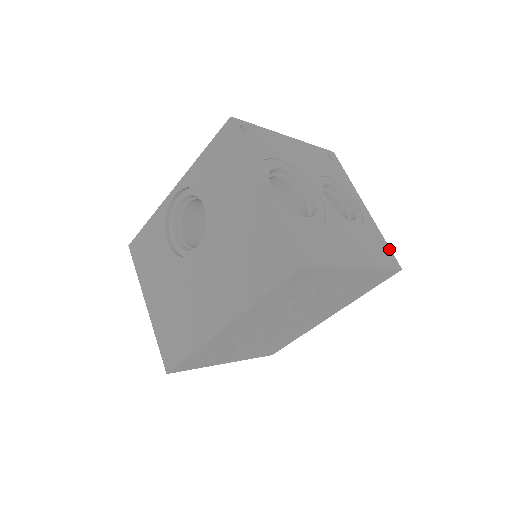
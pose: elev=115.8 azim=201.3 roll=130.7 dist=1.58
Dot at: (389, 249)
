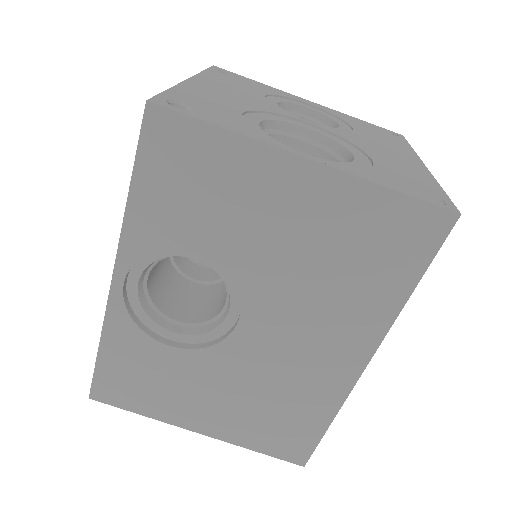
Dot at: (375, 126)
